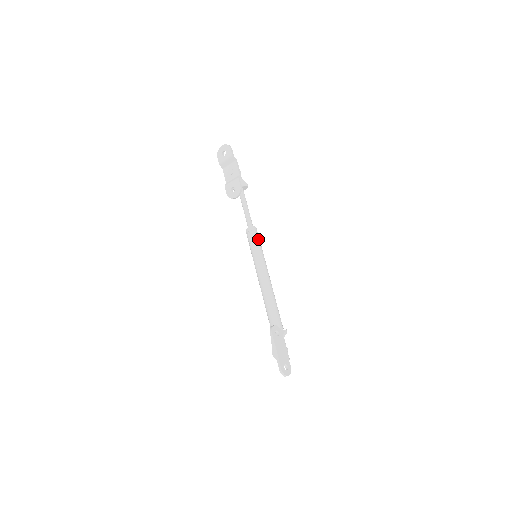
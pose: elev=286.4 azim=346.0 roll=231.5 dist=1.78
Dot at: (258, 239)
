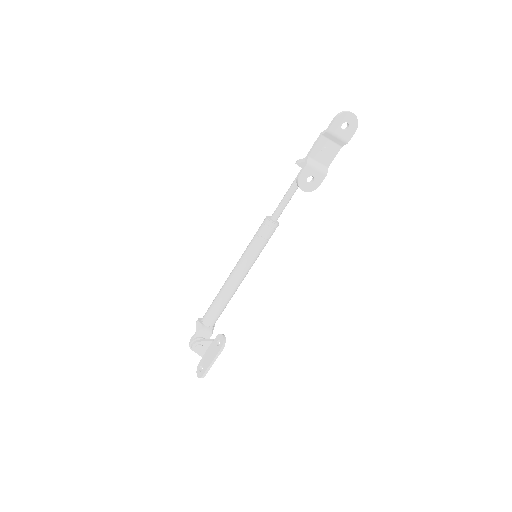
Dot at: (270, 237)
